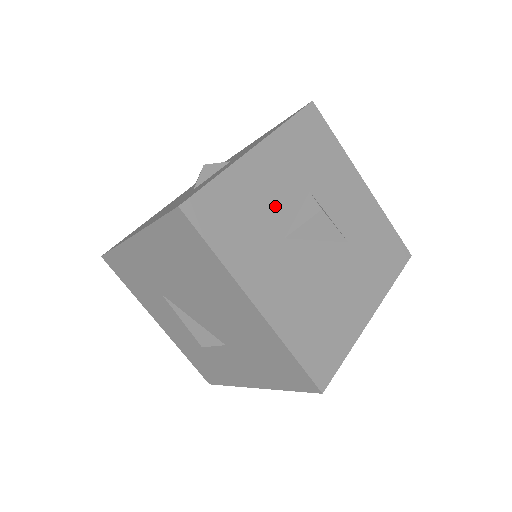
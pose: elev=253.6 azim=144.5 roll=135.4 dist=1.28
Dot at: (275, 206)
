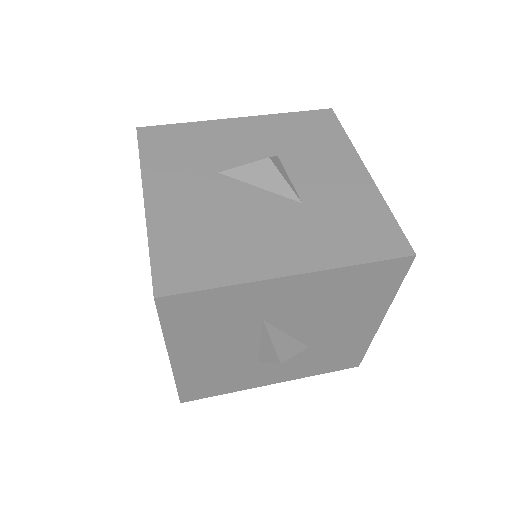
Dot at: (227, 152)
